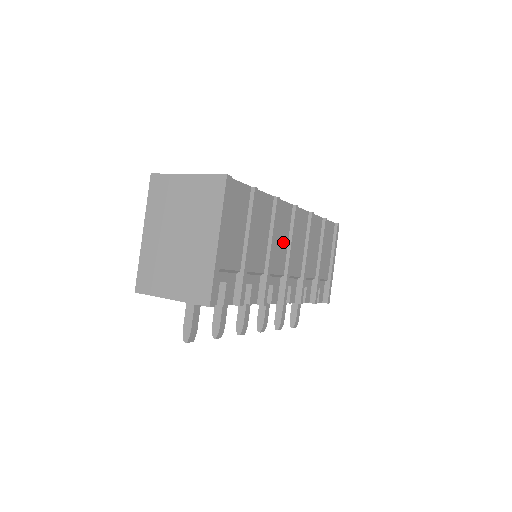
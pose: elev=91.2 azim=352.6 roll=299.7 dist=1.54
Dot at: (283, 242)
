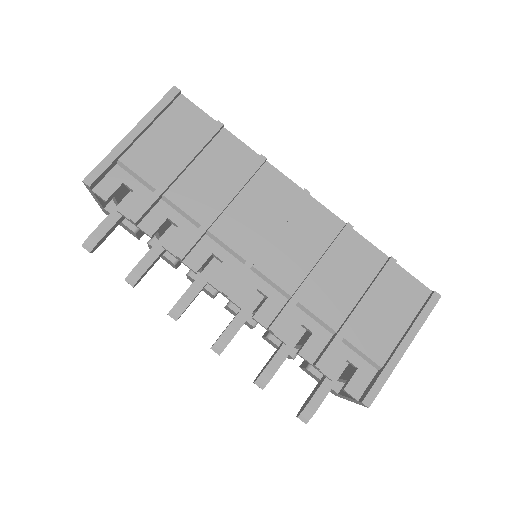
Dot at: (262, 219)
